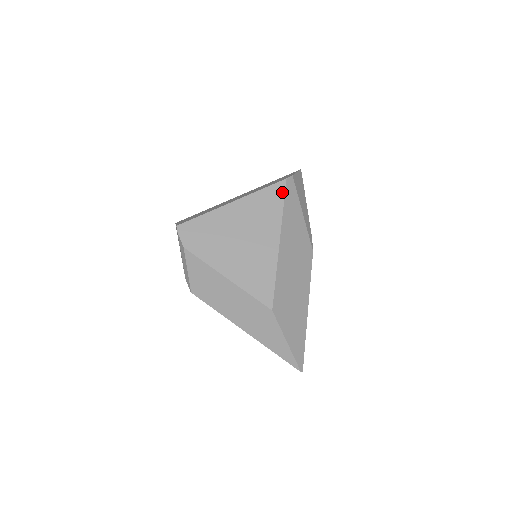
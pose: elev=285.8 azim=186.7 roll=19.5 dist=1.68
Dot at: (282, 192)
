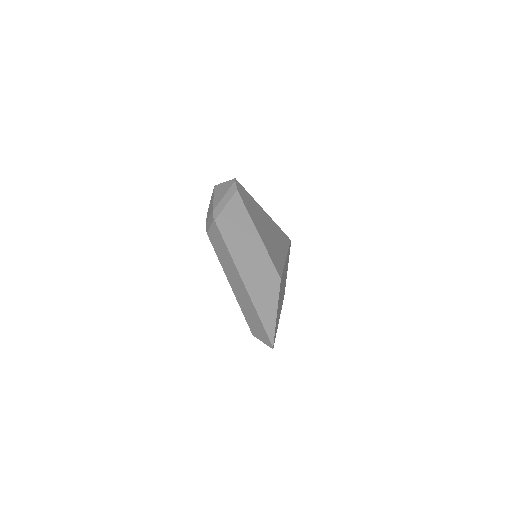
Dot at: (289, 241)
